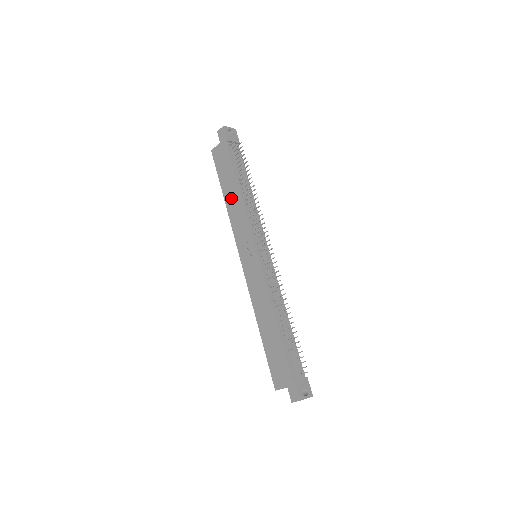
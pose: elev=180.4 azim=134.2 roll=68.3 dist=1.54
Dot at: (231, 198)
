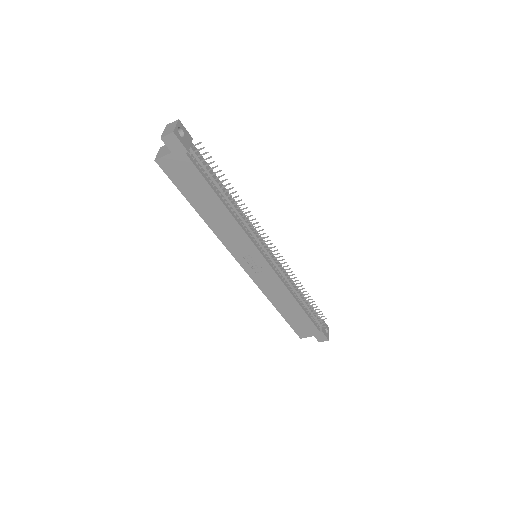
Dot at: (212, 215)
